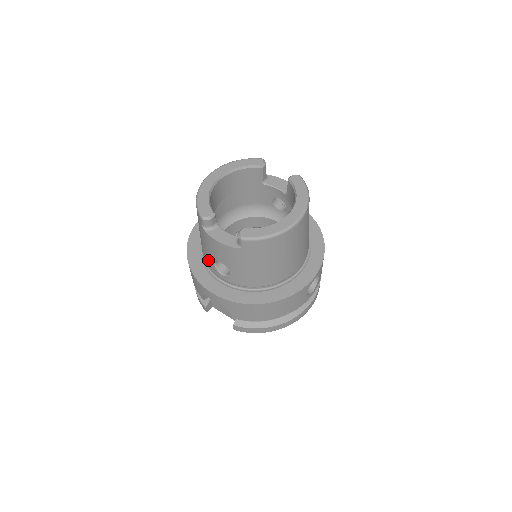
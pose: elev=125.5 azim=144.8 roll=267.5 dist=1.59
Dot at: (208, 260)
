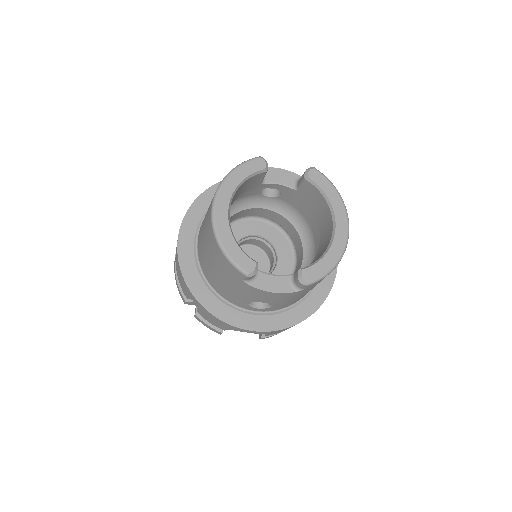
Dot at: (235, 299)
